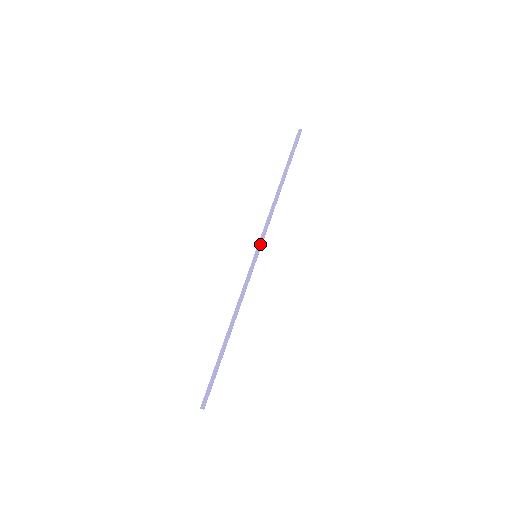
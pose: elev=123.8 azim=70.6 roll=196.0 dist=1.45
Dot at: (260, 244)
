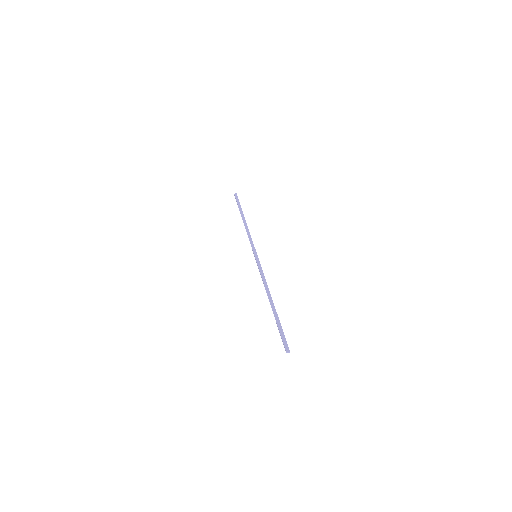
Dot at: (254, 249)
